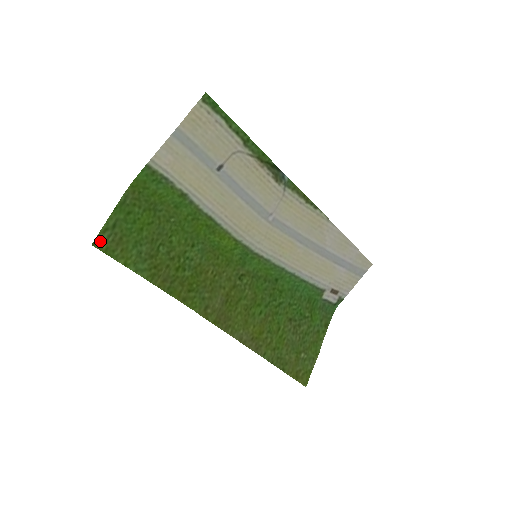
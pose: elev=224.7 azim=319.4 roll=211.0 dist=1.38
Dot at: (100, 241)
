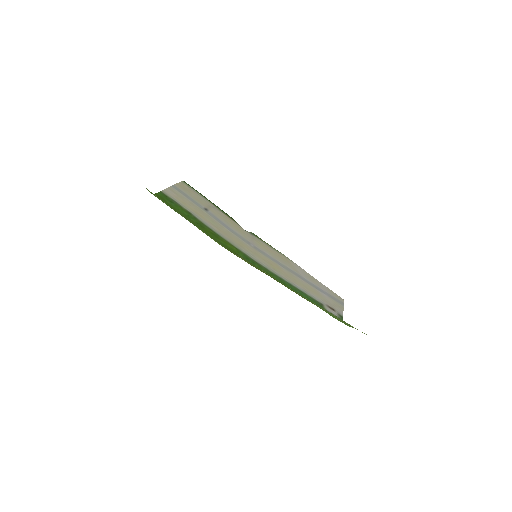
Dot at: (147, 189)
